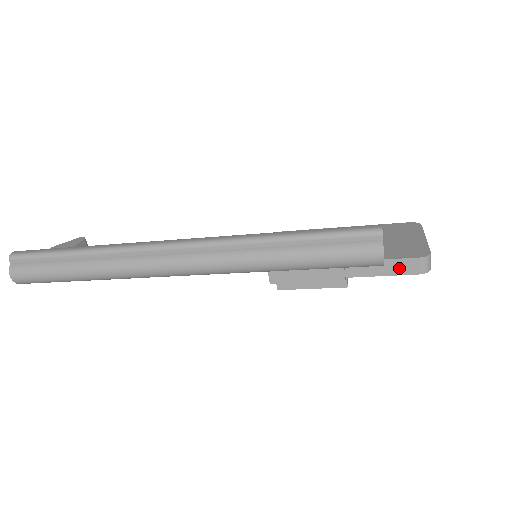
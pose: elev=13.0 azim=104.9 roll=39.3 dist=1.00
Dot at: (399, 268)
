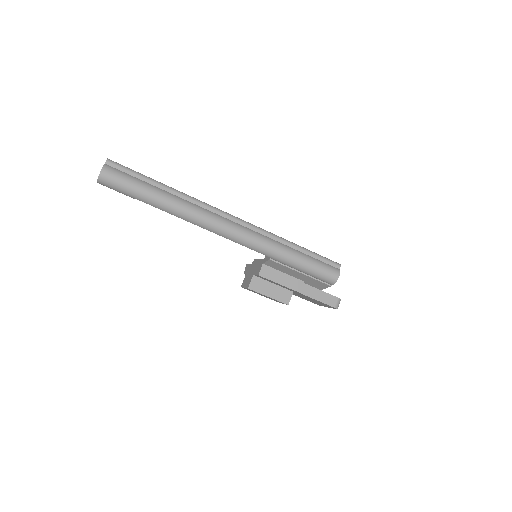
Dot at: (327, 299)
